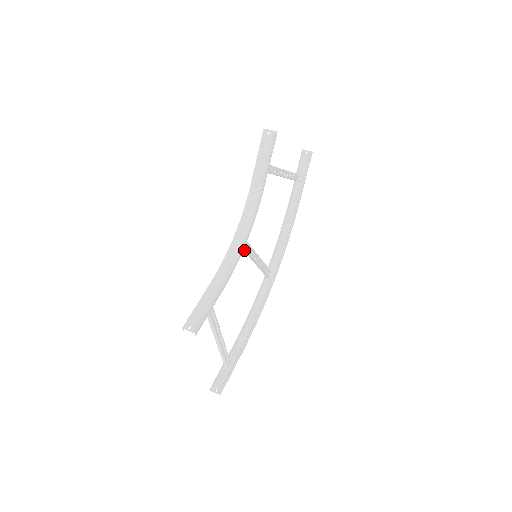
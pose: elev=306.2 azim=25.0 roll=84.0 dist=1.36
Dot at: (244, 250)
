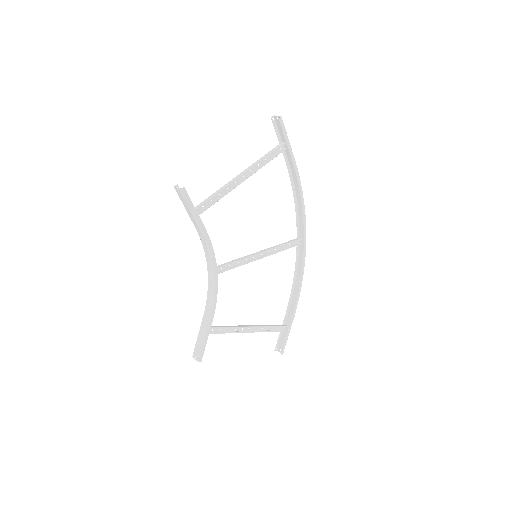
Dot at: (232, 268)
